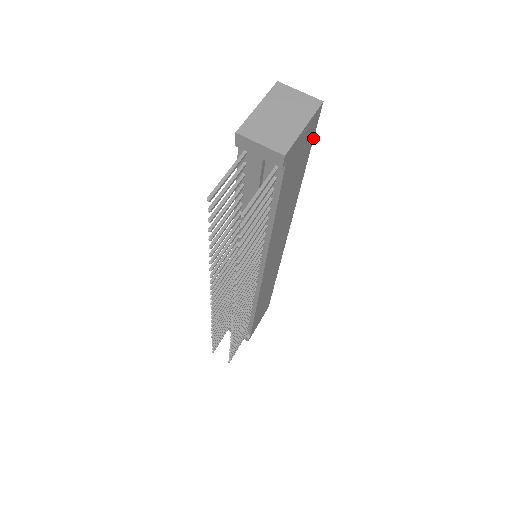
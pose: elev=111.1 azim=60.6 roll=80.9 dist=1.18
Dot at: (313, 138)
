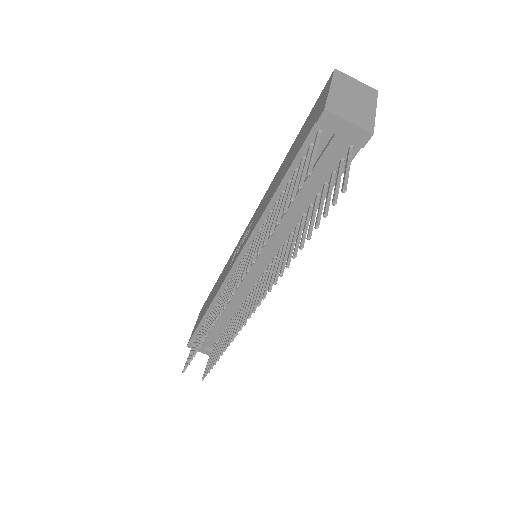
Dot at: occluded
